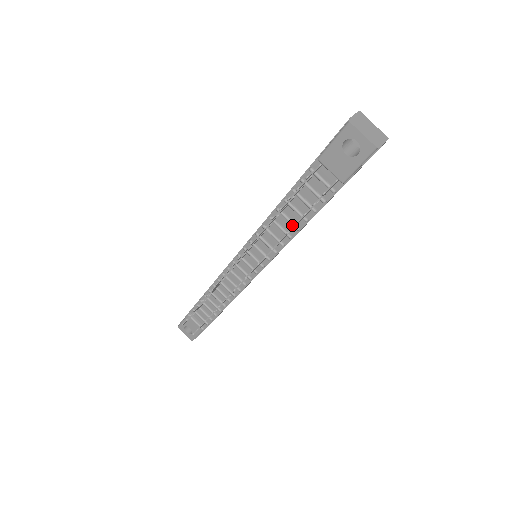
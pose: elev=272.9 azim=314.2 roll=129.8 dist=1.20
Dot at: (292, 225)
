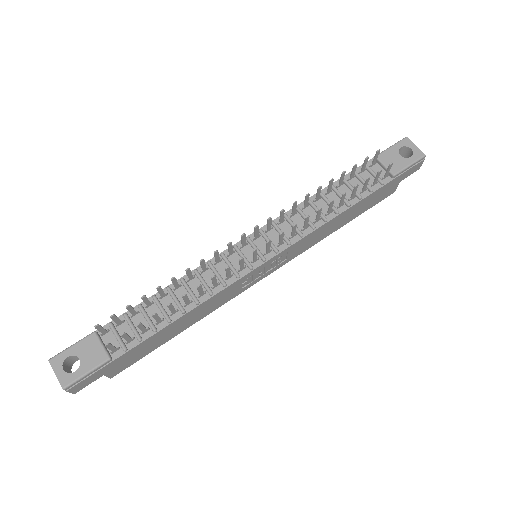
Dot at: (333, 207)
